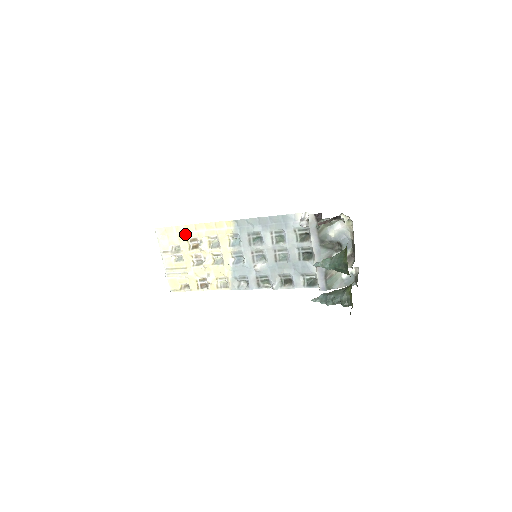
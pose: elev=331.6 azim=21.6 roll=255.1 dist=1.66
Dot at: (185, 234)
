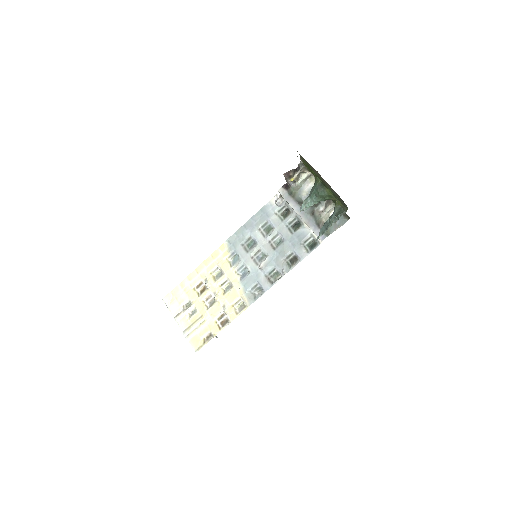
Dot at: (190, 284)
